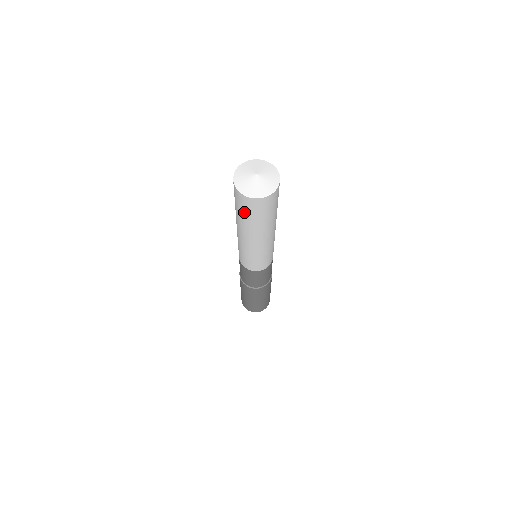
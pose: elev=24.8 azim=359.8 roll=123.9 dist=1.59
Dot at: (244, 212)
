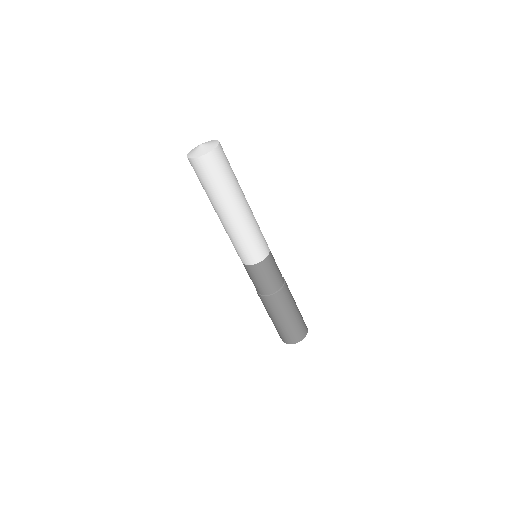
Dot at: (202, 180)
